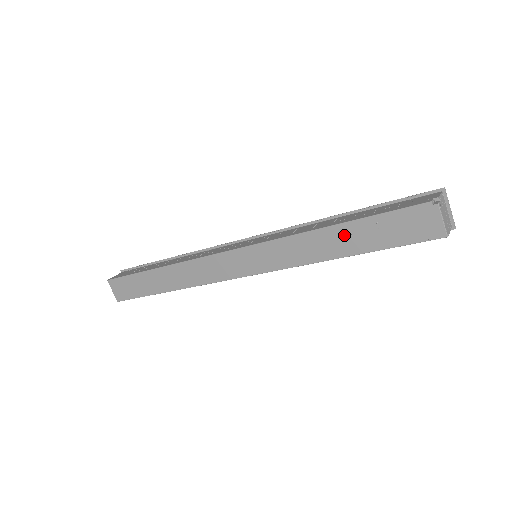
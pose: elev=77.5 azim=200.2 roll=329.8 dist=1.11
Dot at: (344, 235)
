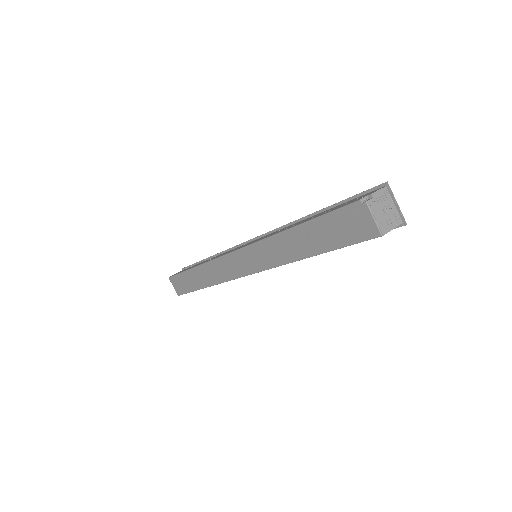
Dot at: (303, 236)
